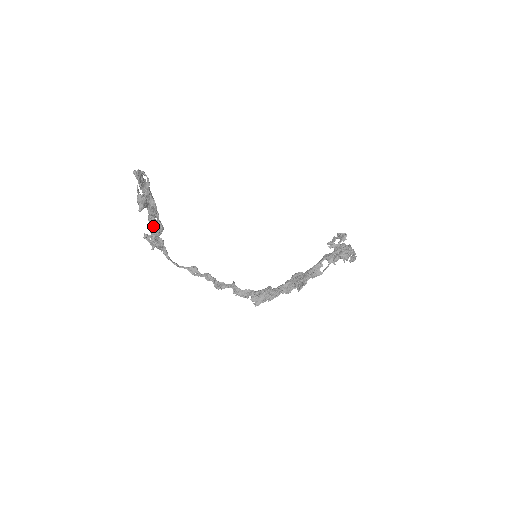
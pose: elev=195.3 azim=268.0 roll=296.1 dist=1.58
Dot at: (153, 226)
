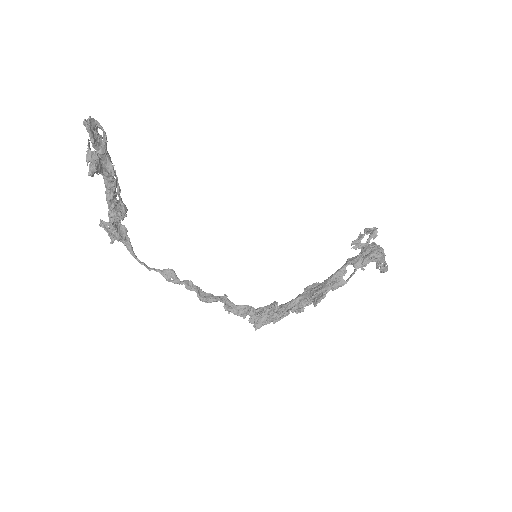
Dot at: (112, 206)
